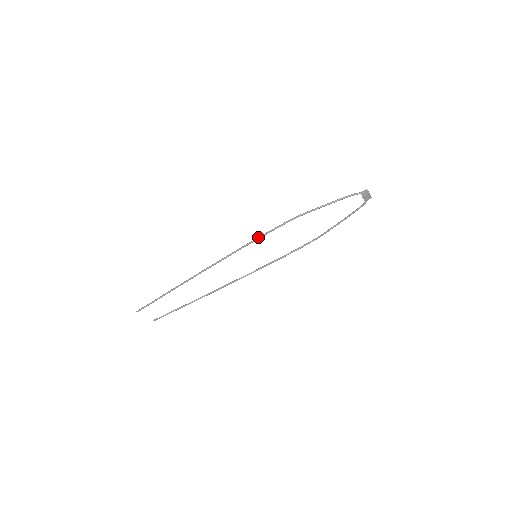
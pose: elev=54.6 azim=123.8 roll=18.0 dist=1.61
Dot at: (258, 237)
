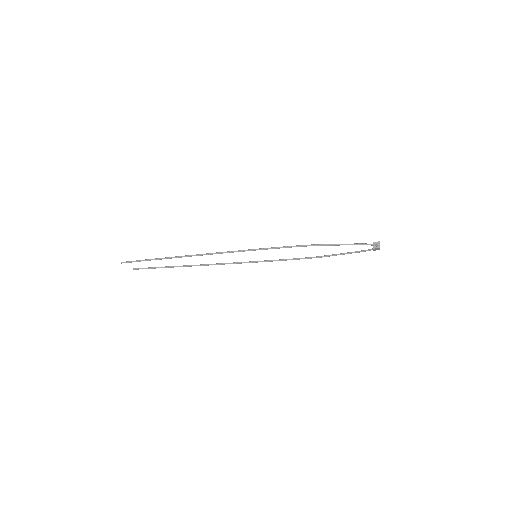
Dot at: (267, 248)
